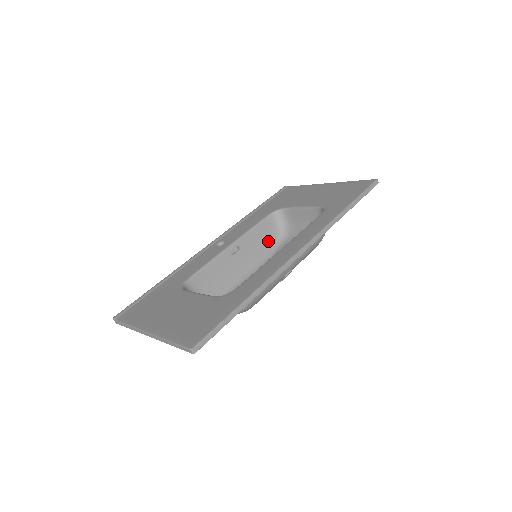
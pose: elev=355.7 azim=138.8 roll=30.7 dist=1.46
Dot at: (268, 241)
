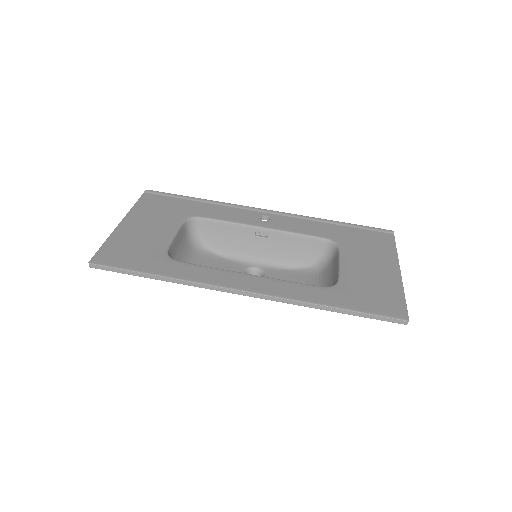
Dot at: (300, 256)
